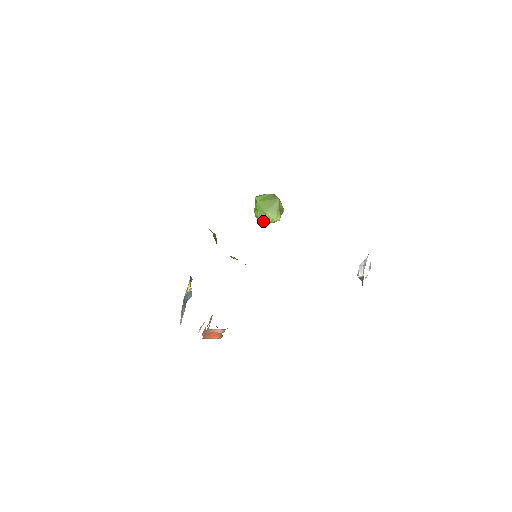
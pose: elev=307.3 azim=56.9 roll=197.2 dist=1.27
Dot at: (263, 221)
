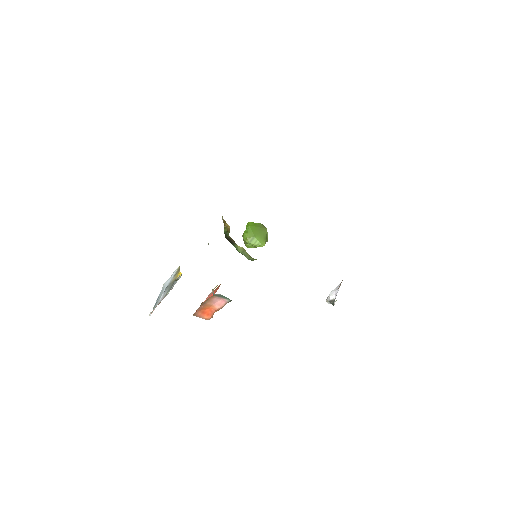
Dot at: (251, 242)
